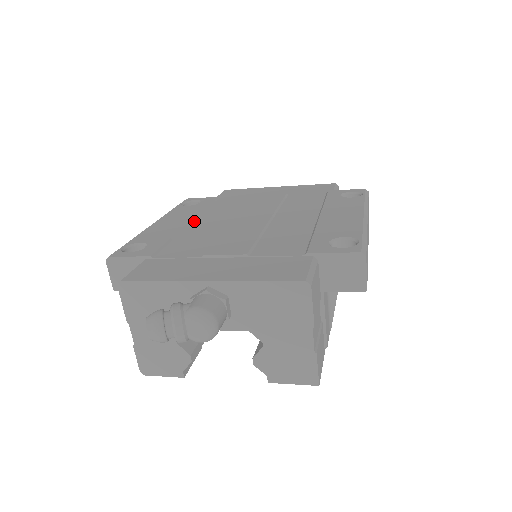
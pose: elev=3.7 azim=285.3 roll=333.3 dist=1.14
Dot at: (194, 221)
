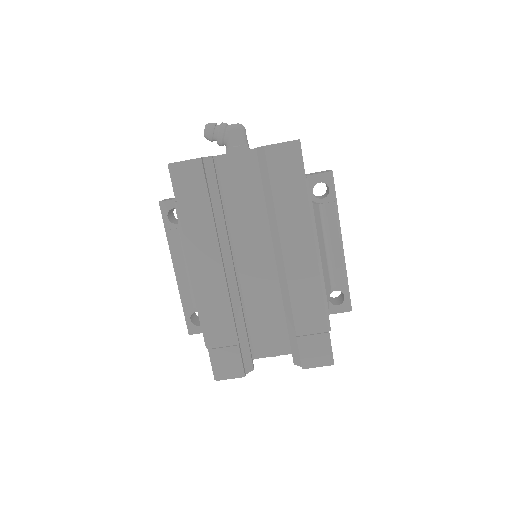
Dot at: occluded
